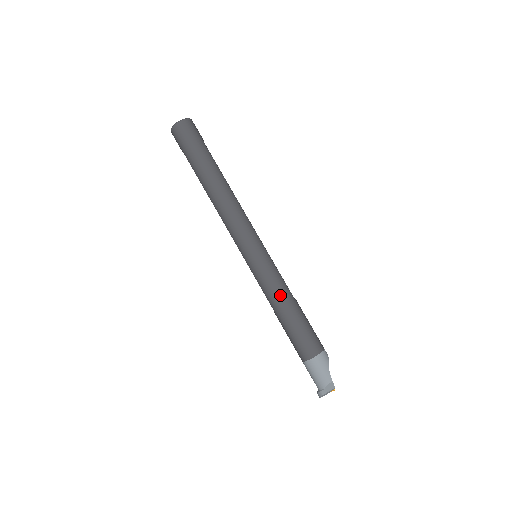
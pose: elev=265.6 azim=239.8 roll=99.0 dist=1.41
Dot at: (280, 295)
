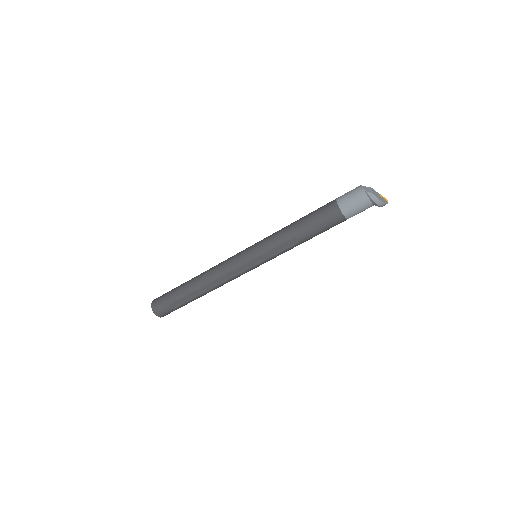
Dot at: (283, 229)
